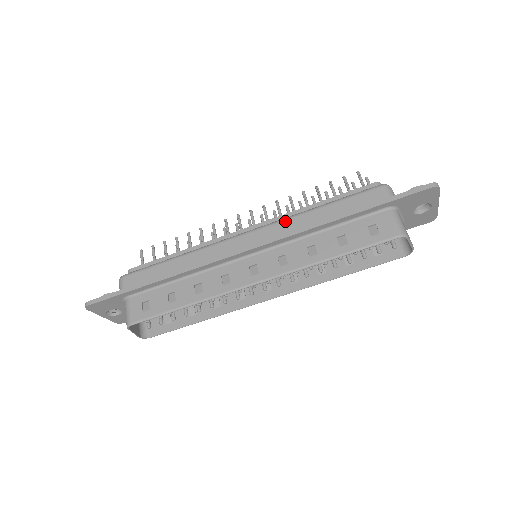
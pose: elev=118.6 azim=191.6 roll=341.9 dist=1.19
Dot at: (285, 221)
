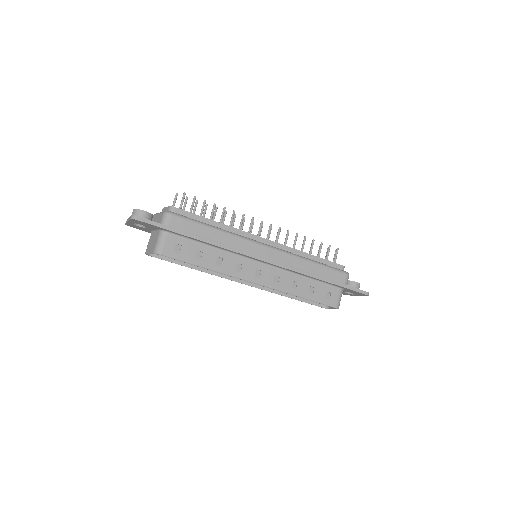
Dot at: (292, 256)
